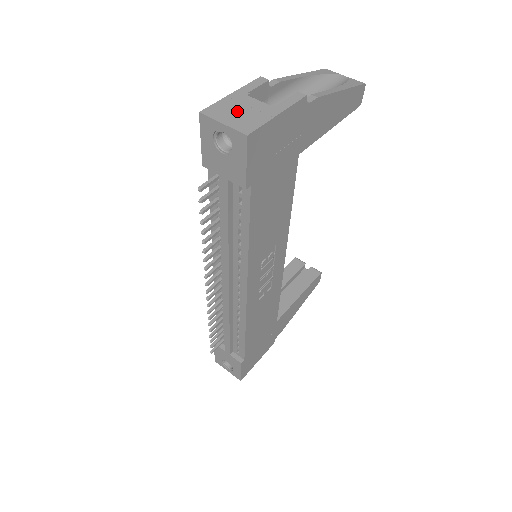
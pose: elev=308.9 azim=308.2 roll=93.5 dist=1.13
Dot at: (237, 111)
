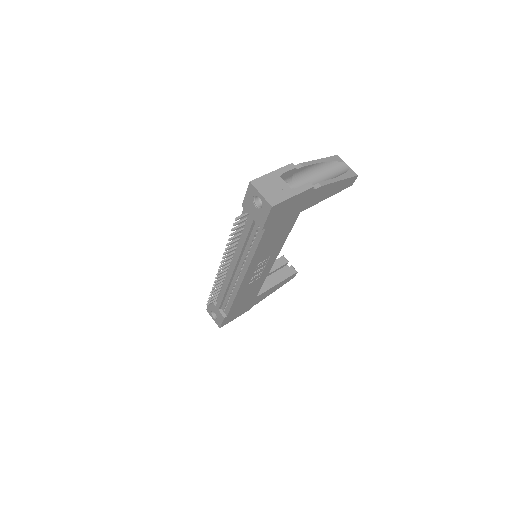
Dot at: (271, 187)
